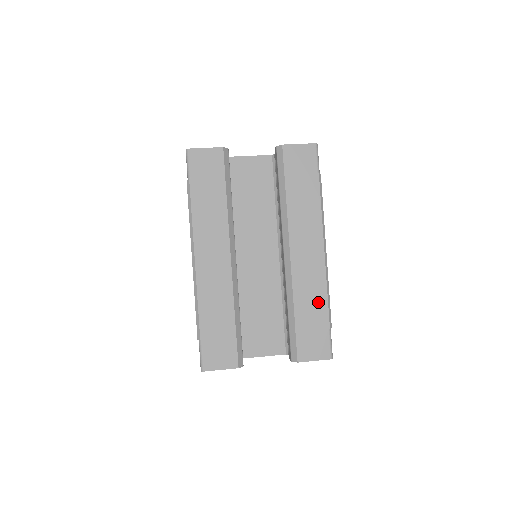
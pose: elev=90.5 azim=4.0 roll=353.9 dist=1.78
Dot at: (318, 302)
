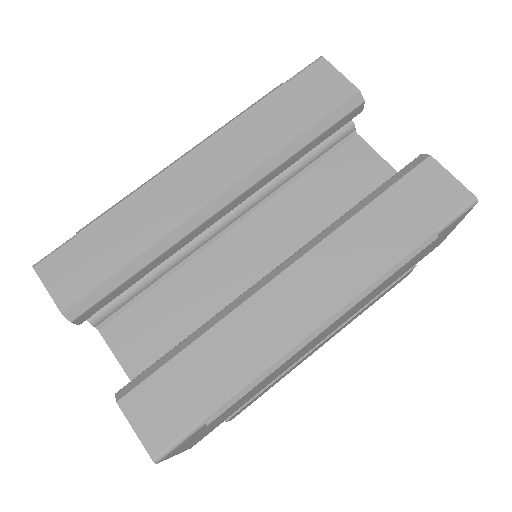
Dot at: (235, 369)
